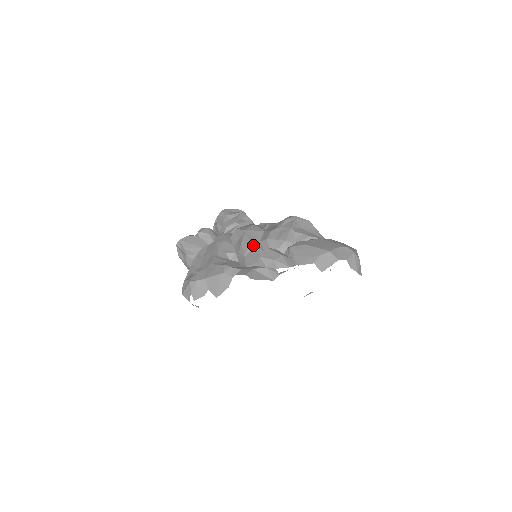
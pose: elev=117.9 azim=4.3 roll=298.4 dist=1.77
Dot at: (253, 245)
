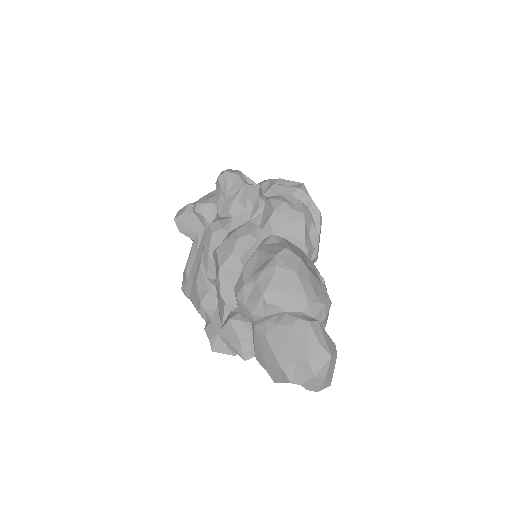
Dot at: (222, 299)
